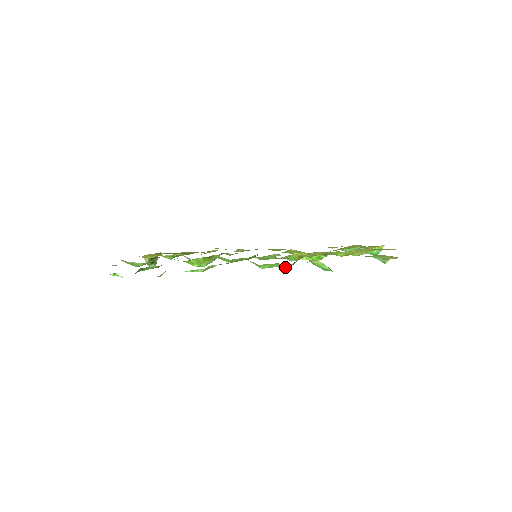
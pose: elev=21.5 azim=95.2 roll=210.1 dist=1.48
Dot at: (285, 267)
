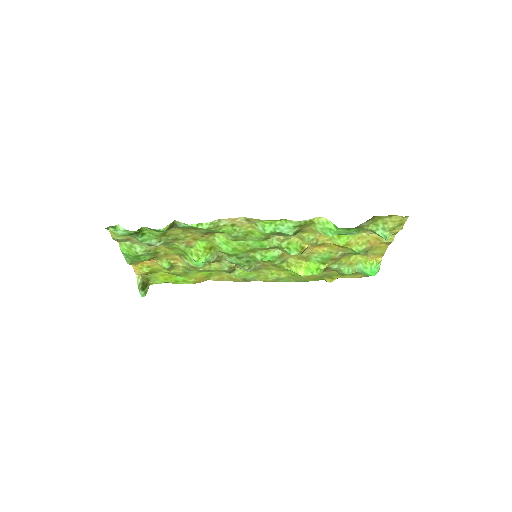
Dot at: (290, 230)
